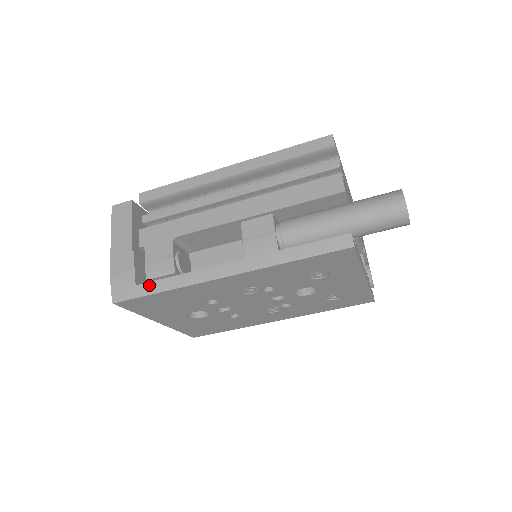
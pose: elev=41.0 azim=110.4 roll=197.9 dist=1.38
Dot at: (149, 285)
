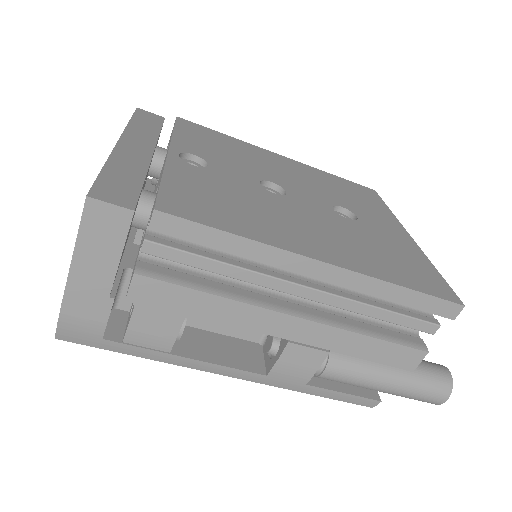
Dot at: (124, 347)
